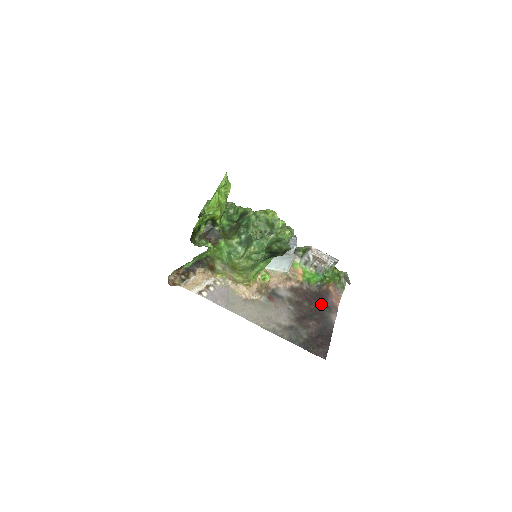
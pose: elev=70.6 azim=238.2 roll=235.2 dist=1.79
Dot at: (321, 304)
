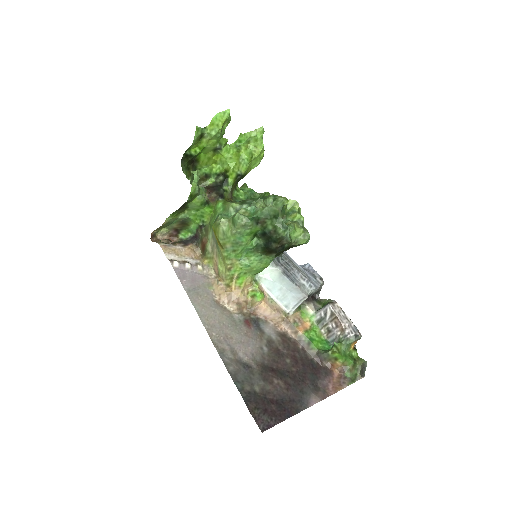
Dot at: (308, 375)
